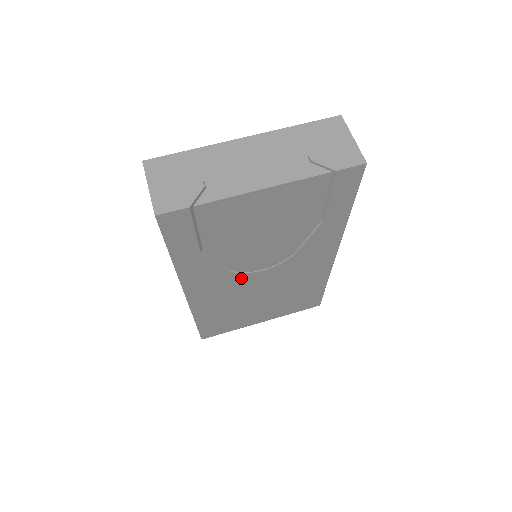
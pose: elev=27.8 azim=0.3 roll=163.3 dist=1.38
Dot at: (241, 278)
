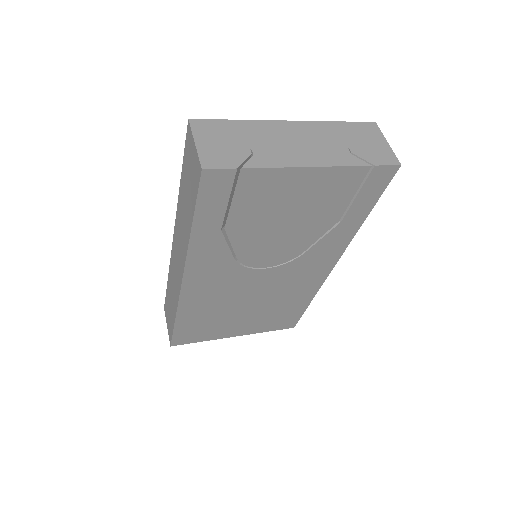
Dot at: (242, 273)
